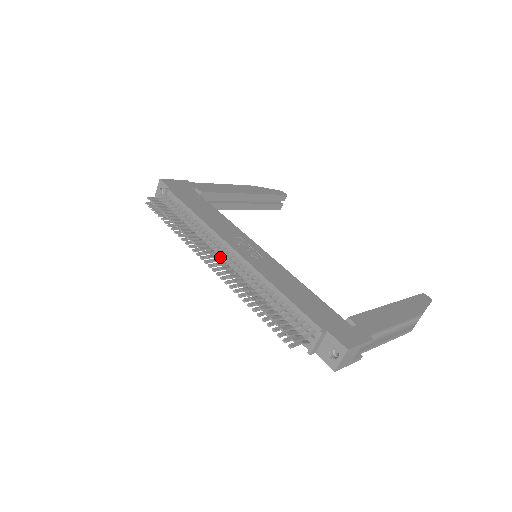
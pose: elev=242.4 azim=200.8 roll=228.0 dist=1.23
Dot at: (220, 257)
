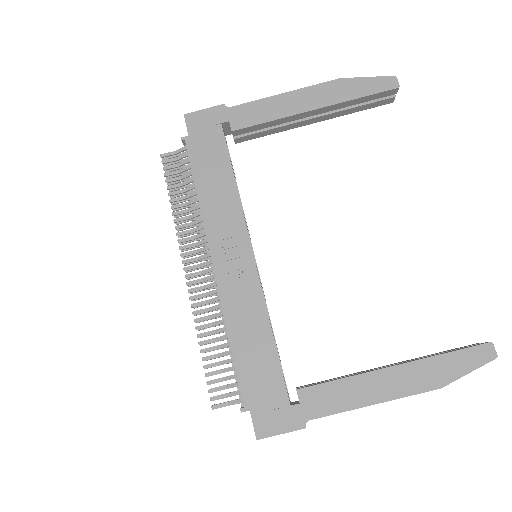
Dot at: occluded
